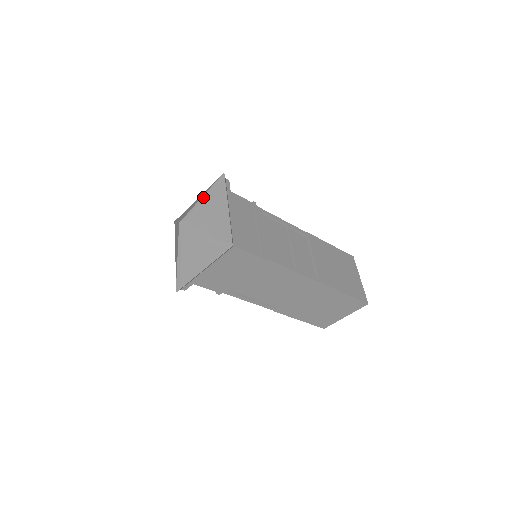
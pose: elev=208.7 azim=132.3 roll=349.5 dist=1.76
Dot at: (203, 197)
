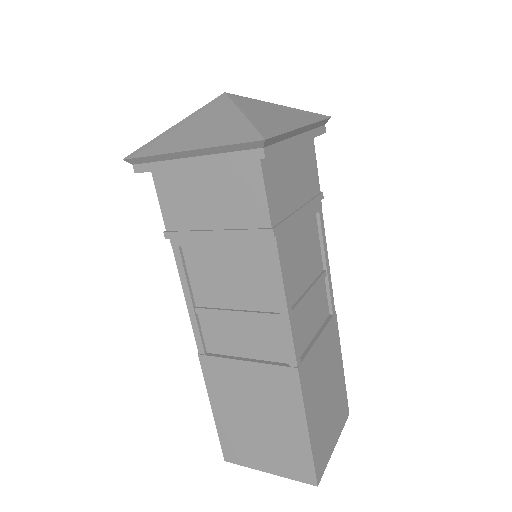
Dot at: (282, 105)
